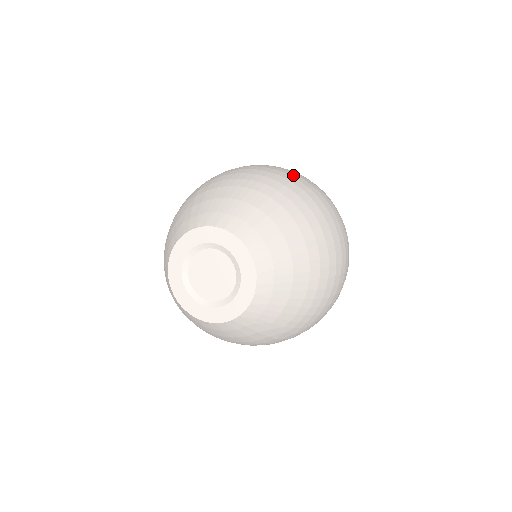
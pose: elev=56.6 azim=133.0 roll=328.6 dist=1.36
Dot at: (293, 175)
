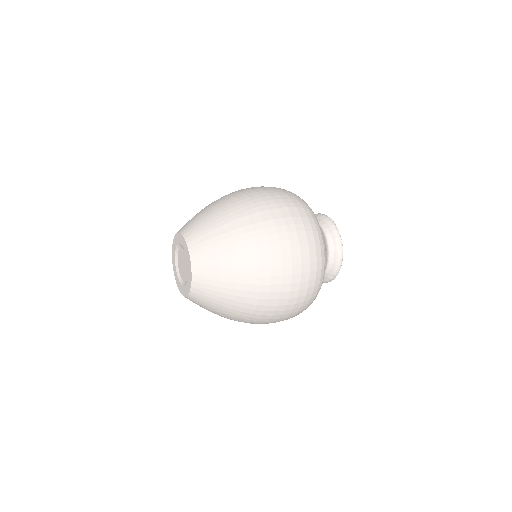
Dot at: (271, 205)
